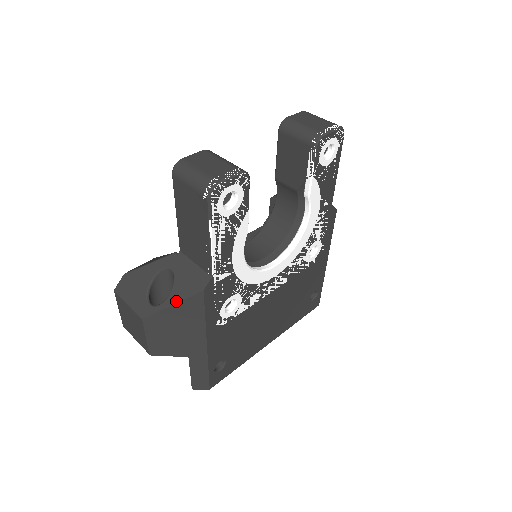
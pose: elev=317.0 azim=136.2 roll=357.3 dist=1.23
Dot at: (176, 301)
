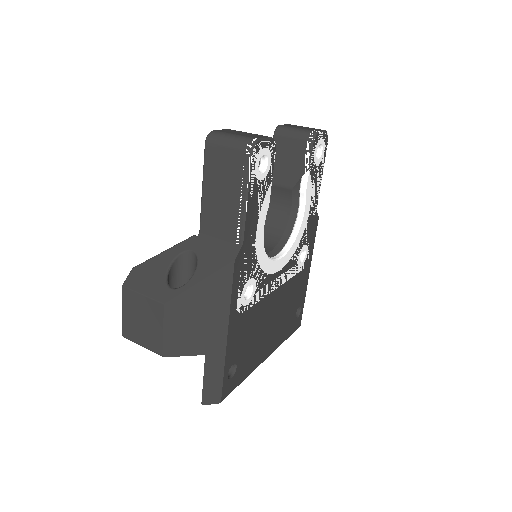
Dot at: (204, 277)
